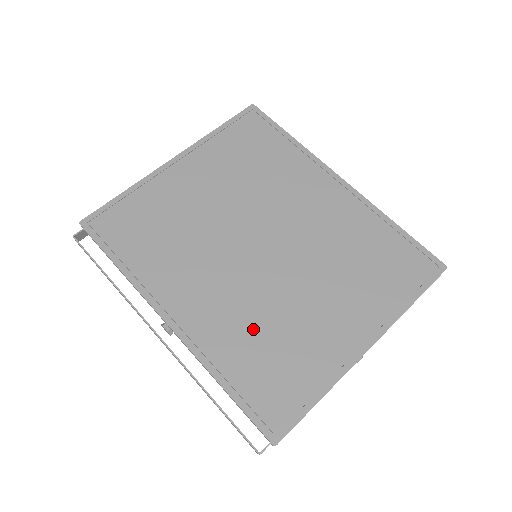
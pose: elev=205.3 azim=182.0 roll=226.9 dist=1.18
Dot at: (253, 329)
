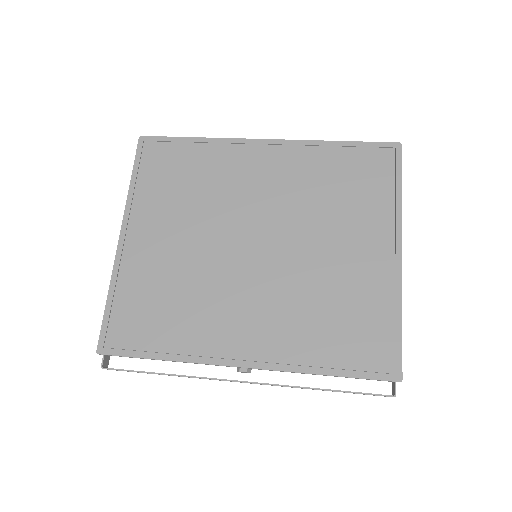
Dot at: (309, 313)
